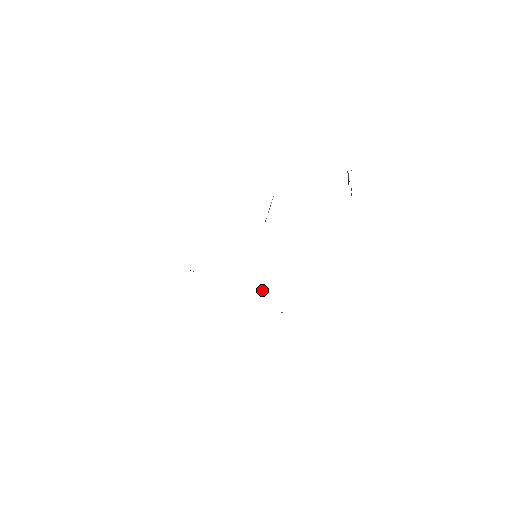
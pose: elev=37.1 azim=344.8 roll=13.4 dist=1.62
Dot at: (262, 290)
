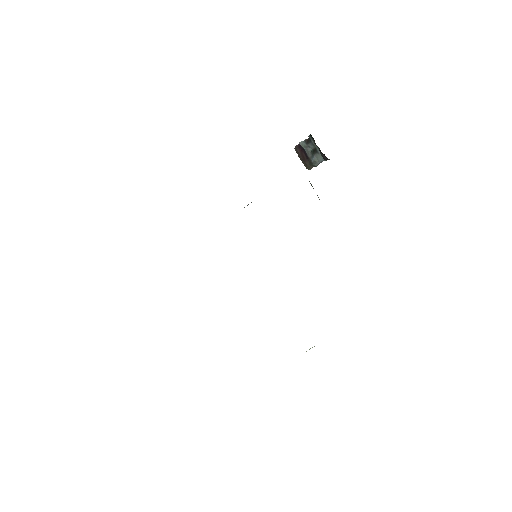
Dot at: occluded
